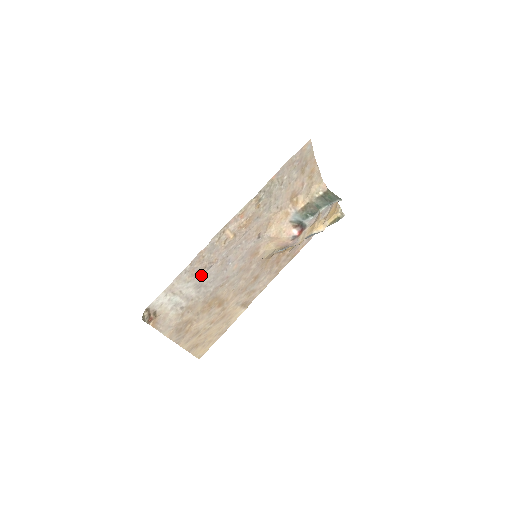
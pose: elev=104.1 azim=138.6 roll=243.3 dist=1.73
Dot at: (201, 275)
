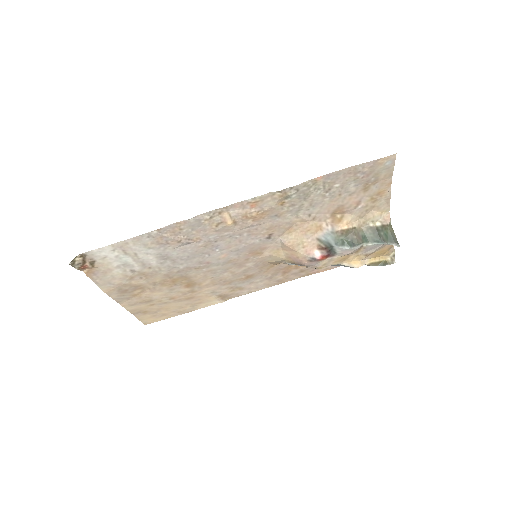
Dot at: (171, 247)
